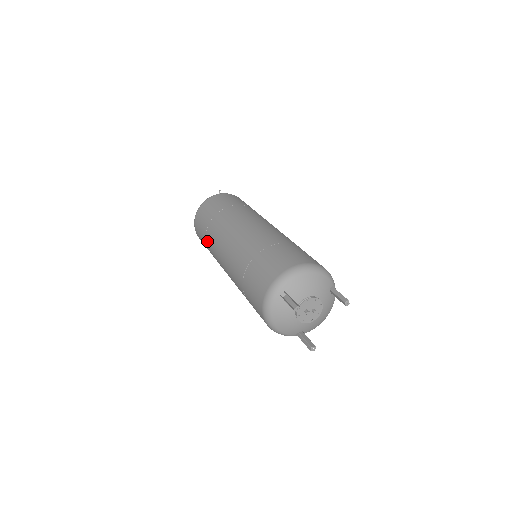
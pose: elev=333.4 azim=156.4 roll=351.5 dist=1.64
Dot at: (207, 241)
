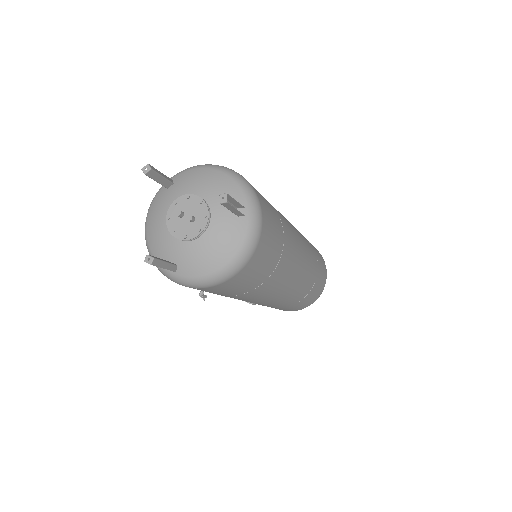
Dot at: occluded
